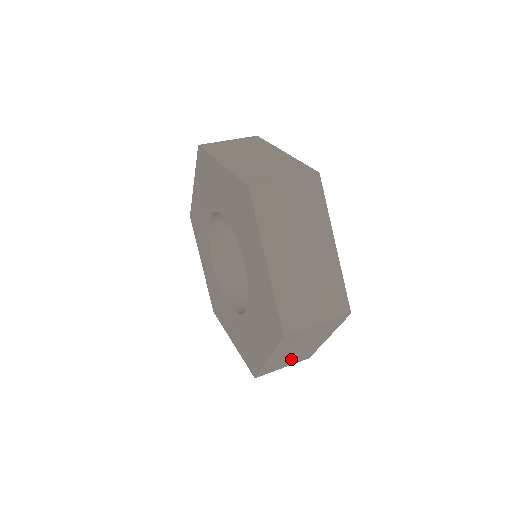
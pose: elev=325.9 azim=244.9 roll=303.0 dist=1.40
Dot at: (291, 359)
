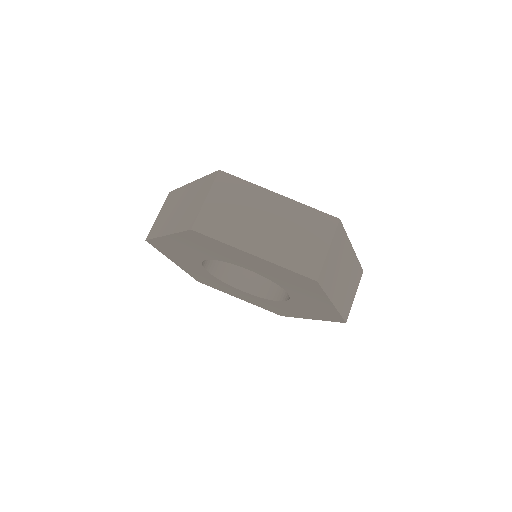
Dot at: (350, 286)
